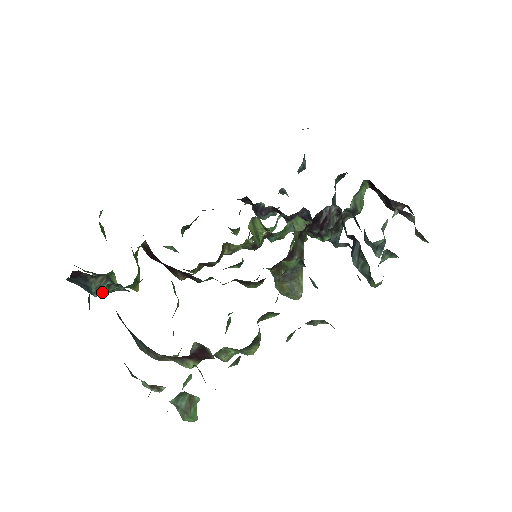
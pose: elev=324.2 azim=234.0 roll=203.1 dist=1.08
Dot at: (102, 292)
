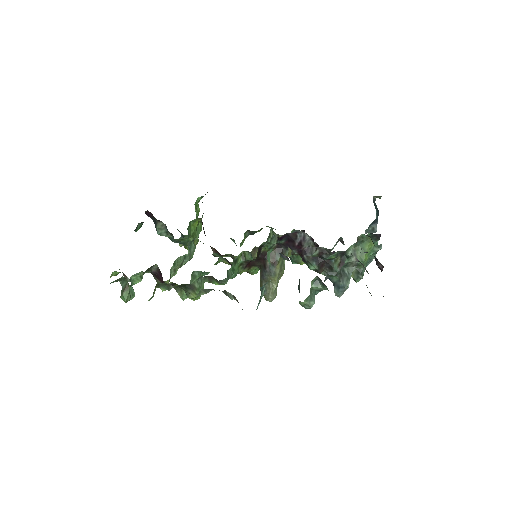
Dot at: (163, 234)
